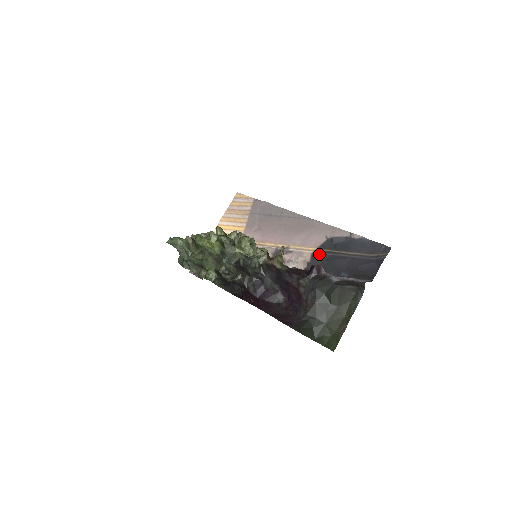
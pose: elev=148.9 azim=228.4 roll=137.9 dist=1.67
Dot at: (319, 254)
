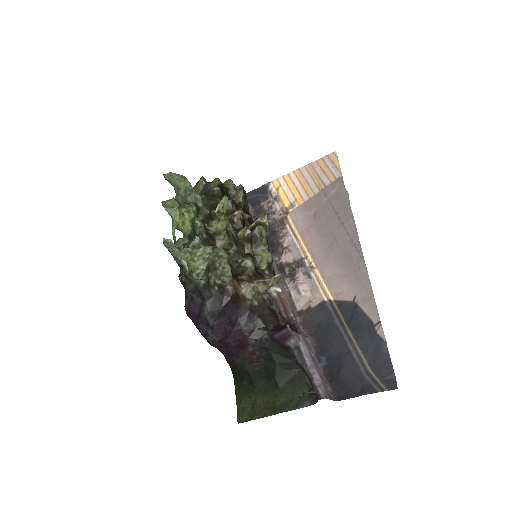
Dot at: (328, 310)
